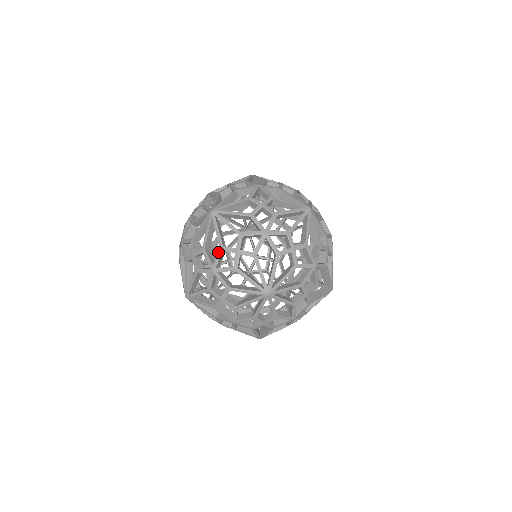
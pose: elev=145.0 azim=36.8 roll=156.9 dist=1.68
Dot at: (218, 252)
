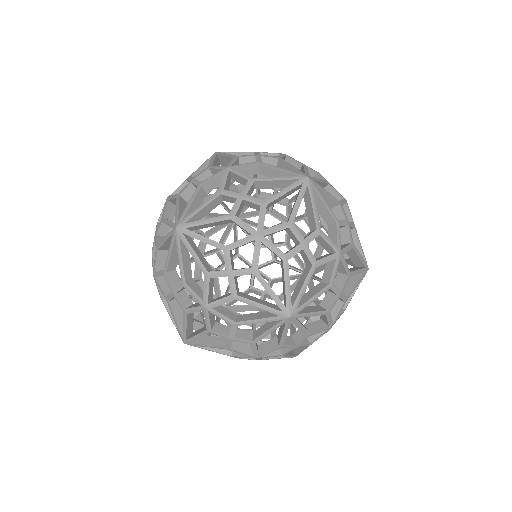
Dot at: (282, 223)
